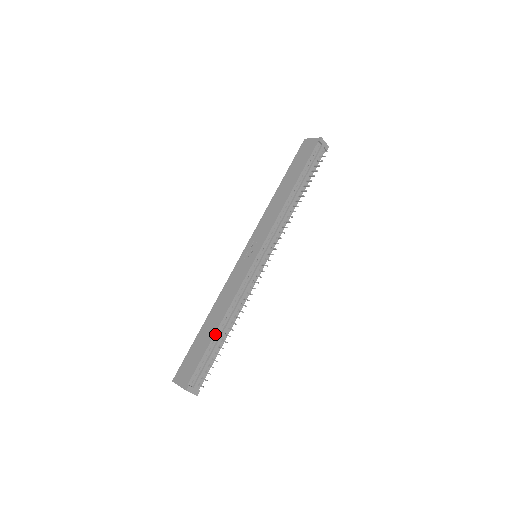
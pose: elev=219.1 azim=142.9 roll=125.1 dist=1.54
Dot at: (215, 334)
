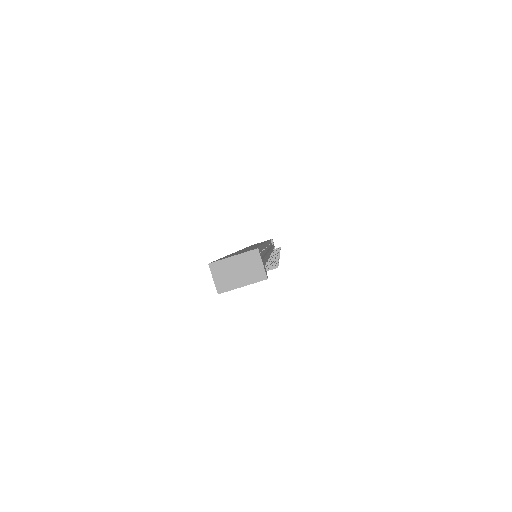
Dot at: (260, 247)
